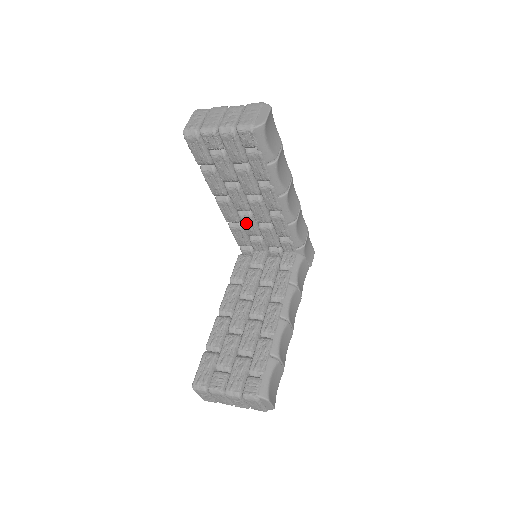
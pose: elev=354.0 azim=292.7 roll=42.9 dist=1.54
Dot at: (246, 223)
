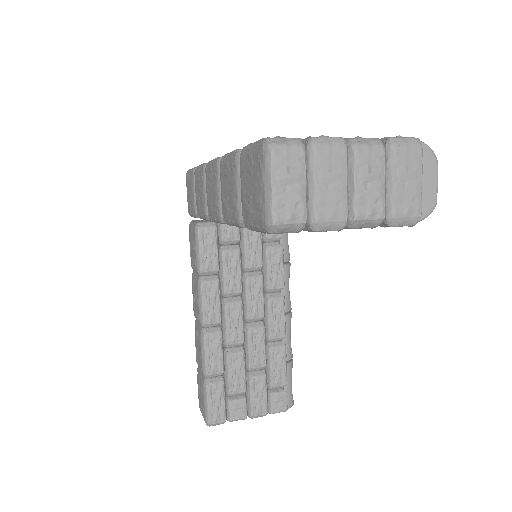
Dot at: occluded
